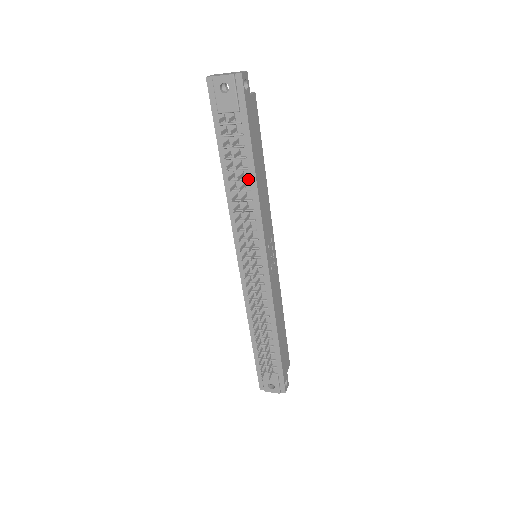
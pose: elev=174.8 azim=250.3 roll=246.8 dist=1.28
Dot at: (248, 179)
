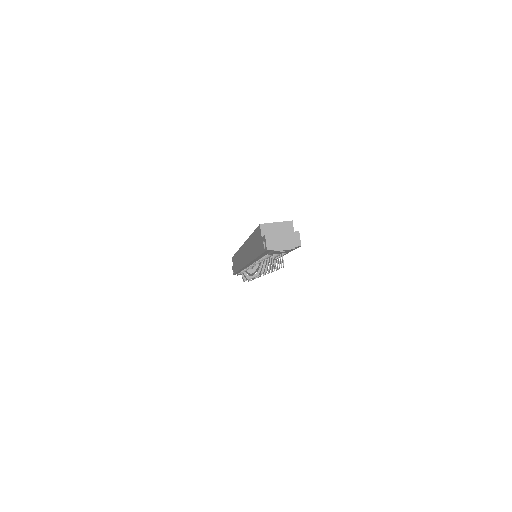
Dot at: occluded
